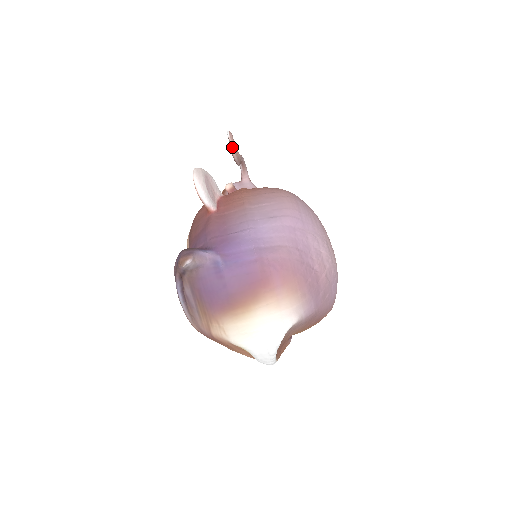
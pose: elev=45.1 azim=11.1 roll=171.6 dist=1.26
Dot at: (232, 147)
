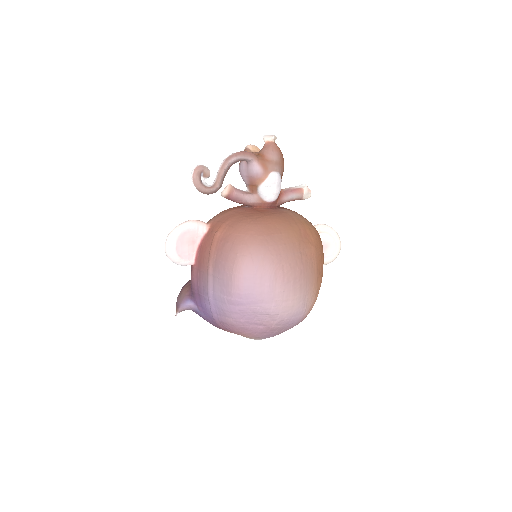
Dot at: (199, 191)
